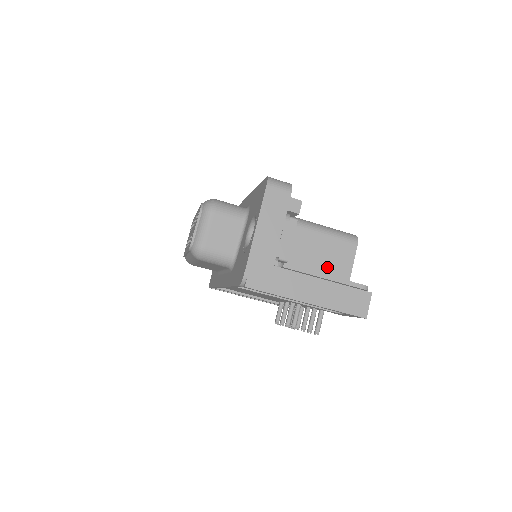
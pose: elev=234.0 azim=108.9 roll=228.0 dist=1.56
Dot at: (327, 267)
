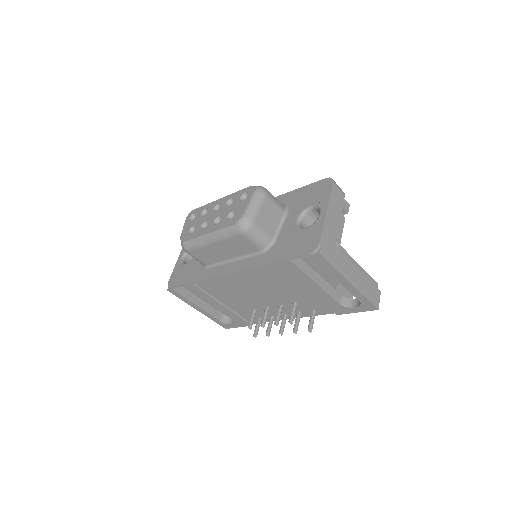
Dot at: occluded
